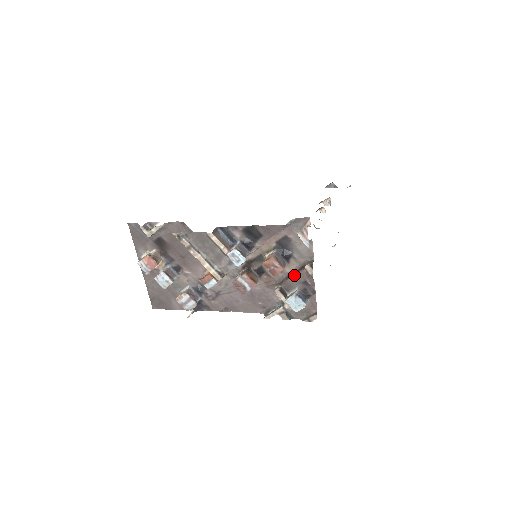
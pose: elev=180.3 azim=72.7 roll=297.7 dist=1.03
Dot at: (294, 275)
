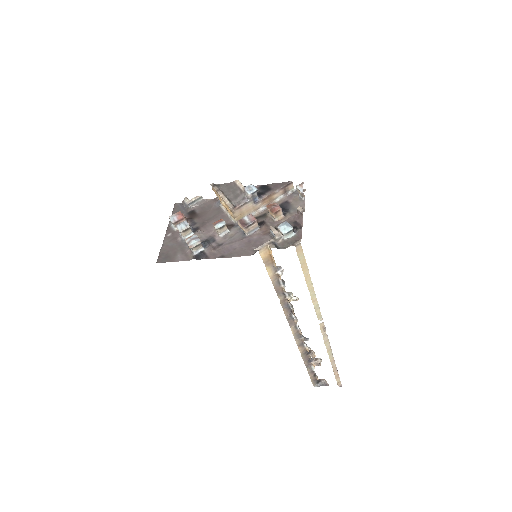
Dot at: (288, 218)
